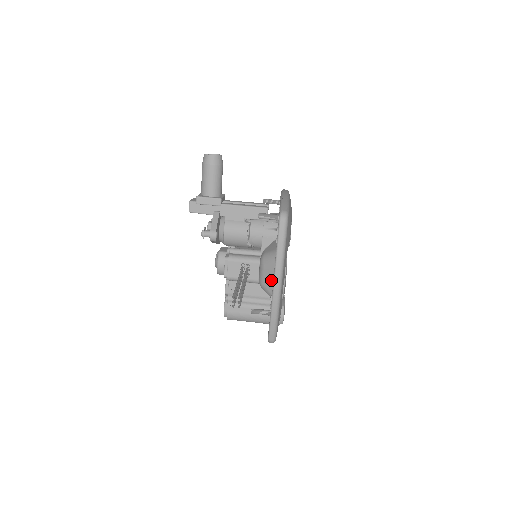
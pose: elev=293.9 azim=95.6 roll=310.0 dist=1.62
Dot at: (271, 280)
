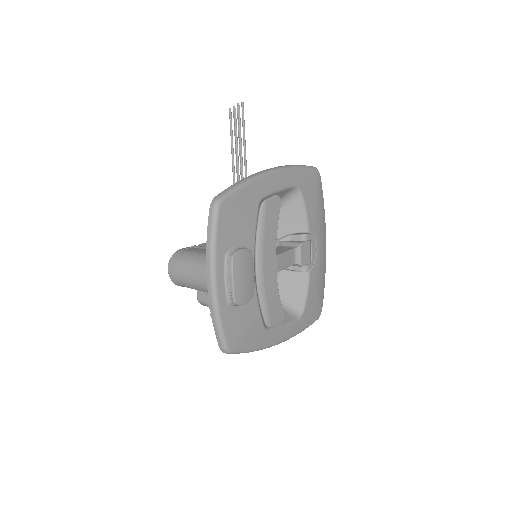
Dot at: occluded
